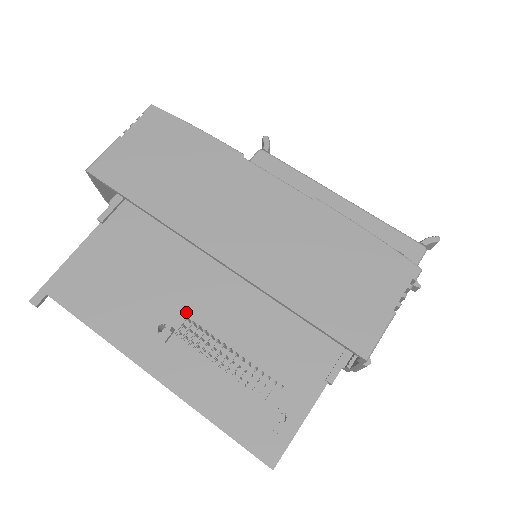
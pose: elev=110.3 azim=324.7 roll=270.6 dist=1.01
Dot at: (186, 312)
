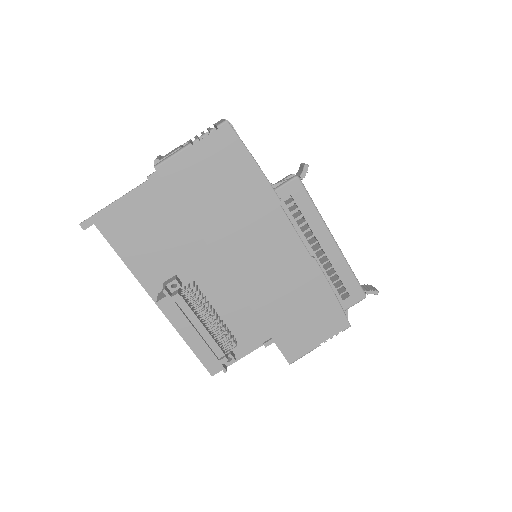
Dot at: (193, 273)
